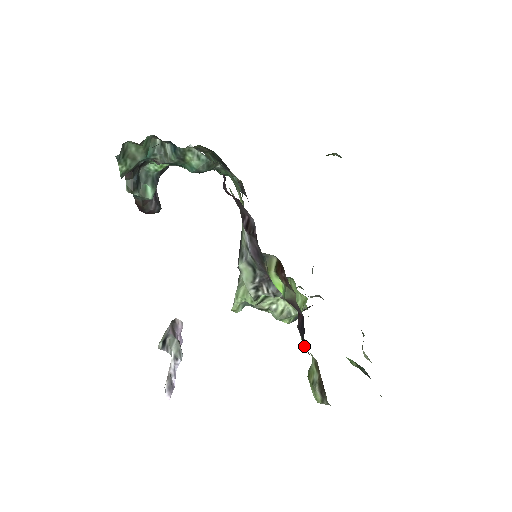
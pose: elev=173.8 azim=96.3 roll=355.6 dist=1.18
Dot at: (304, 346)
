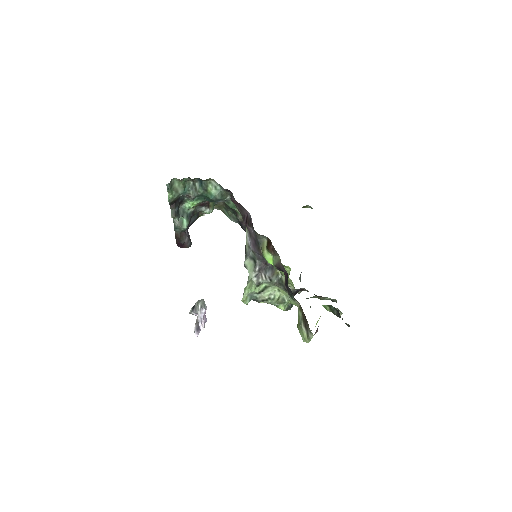
Dot at: (289, 291)
